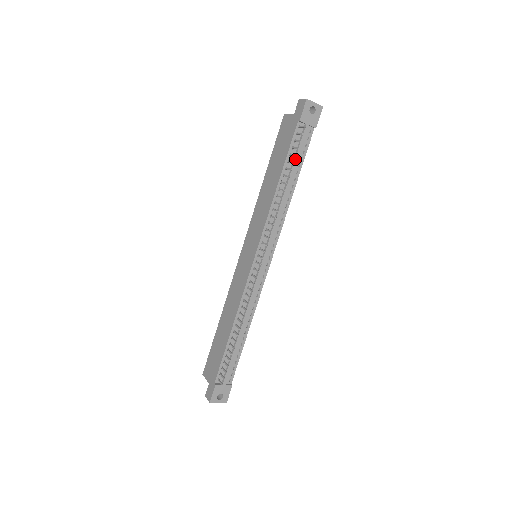
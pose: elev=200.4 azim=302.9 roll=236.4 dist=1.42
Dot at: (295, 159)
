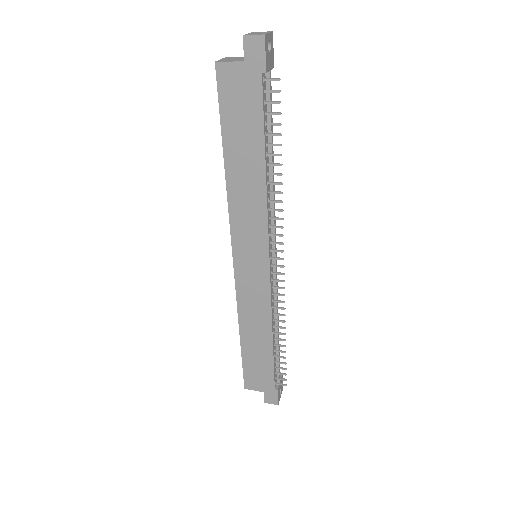
Dot at: (271, 126)
